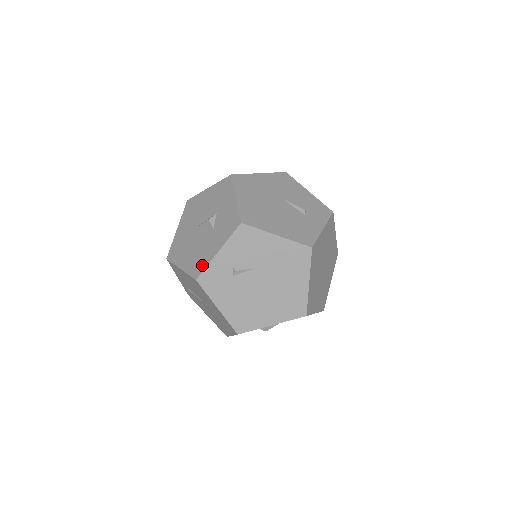
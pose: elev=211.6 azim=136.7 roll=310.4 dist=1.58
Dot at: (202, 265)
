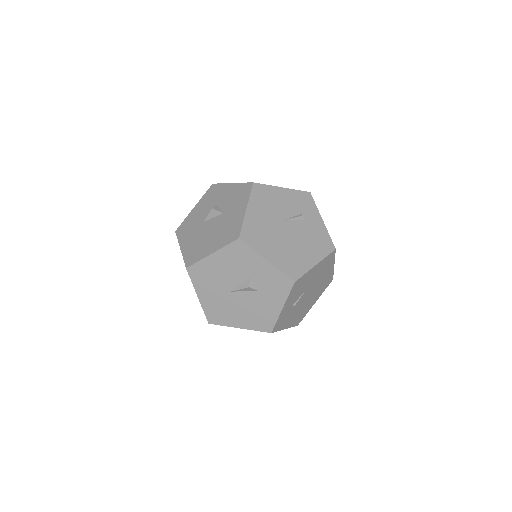
Dot at: (270, 322)
